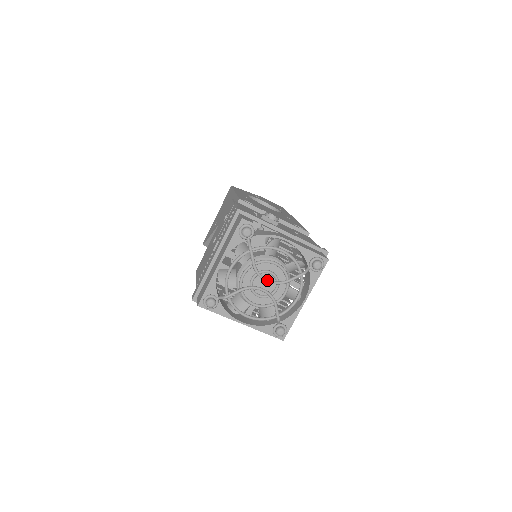
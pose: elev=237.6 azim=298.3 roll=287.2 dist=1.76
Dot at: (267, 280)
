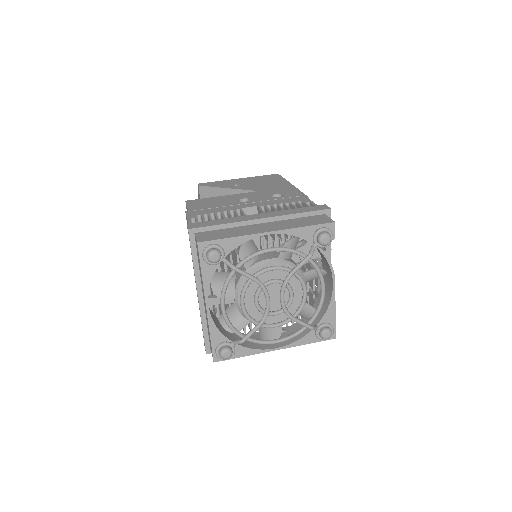
Dot at: occluded
